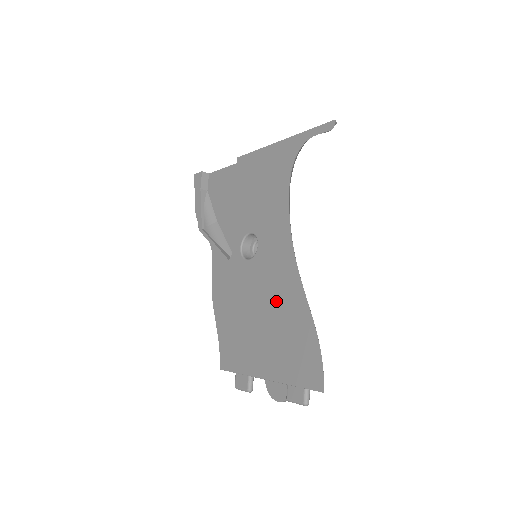
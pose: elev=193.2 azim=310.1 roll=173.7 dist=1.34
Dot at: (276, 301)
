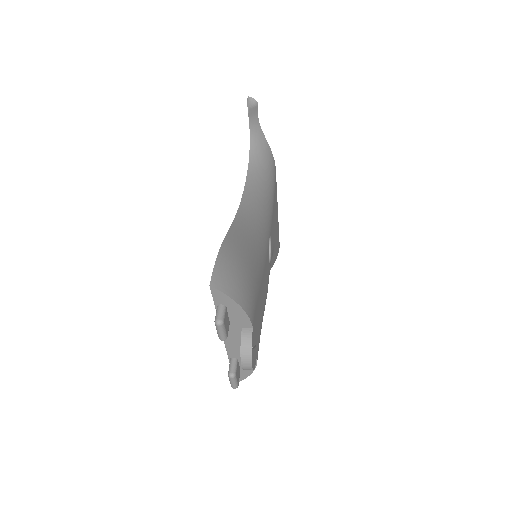
Dot at: occluded
